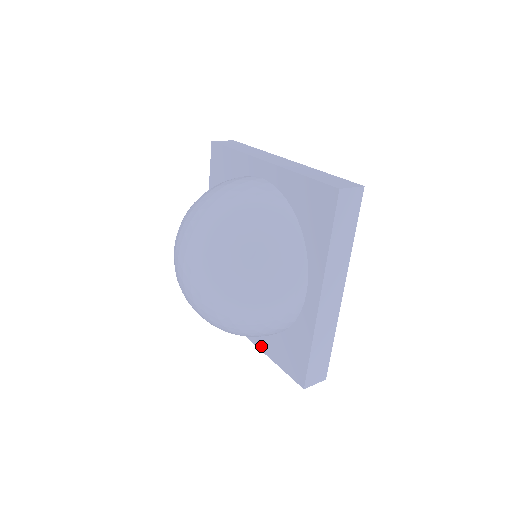
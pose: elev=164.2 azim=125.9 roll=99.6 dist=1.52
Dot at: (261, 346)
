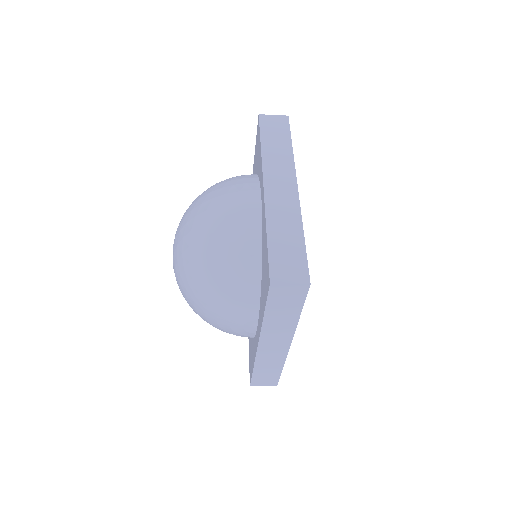
Dot at: occluded
